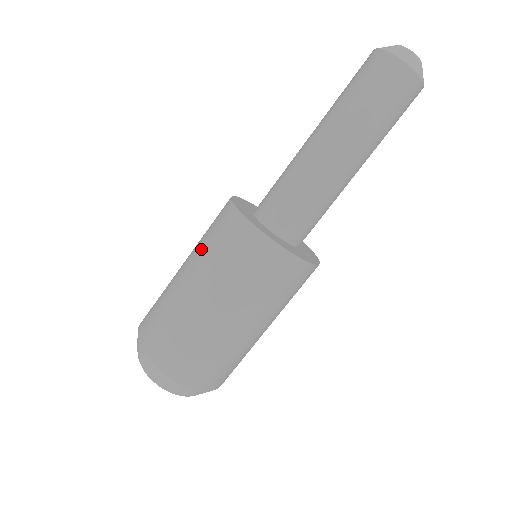
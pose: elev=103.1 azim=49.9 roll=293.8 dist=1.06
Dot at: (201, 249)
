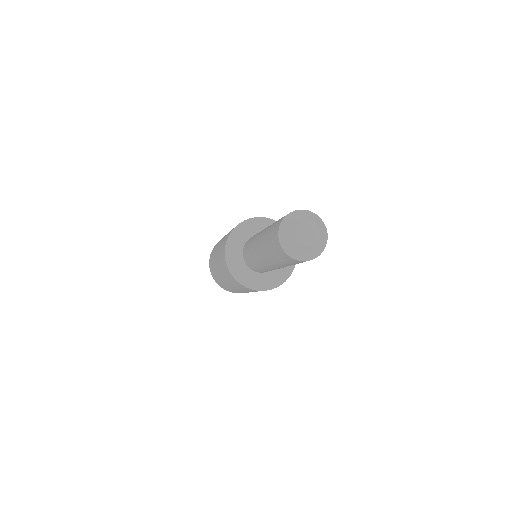
Dot at: (219, 253)
